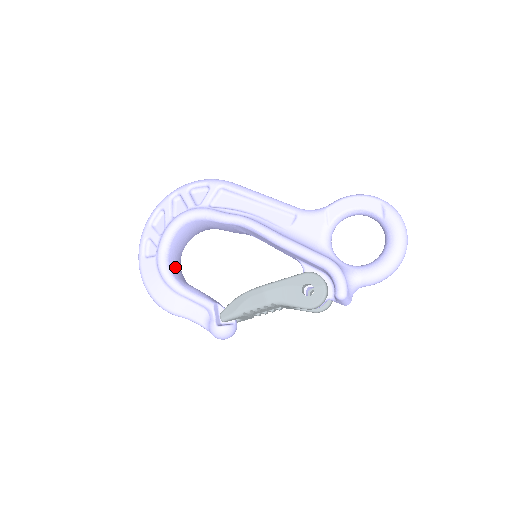
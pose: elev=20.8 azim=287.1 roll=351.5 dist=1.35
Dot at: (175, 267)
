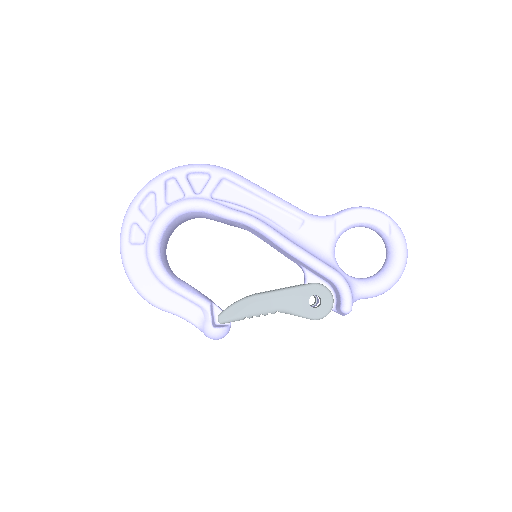
Dot at: (164, 258)
